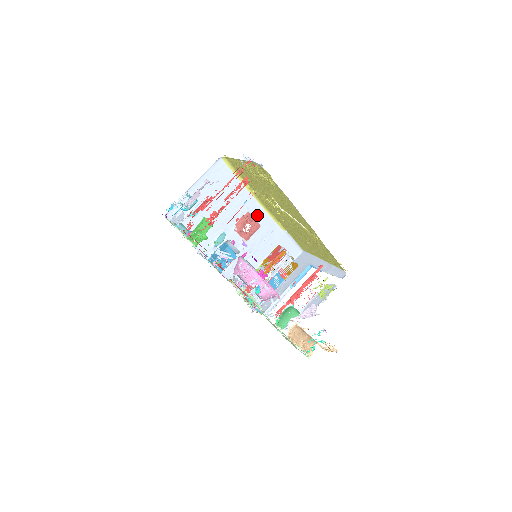
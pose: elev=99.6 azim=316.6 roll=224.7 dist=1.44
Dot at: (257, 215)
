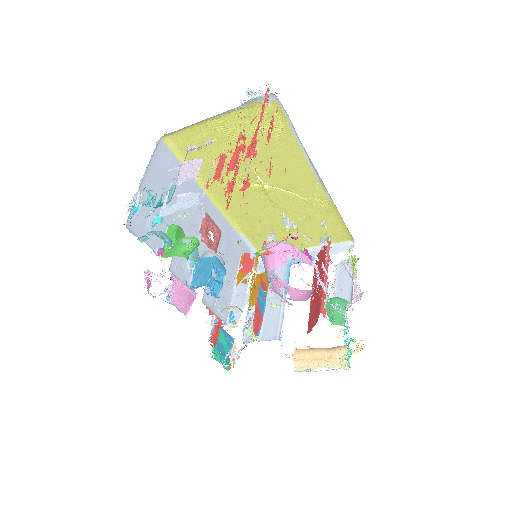
Dot at: (214, 217)
